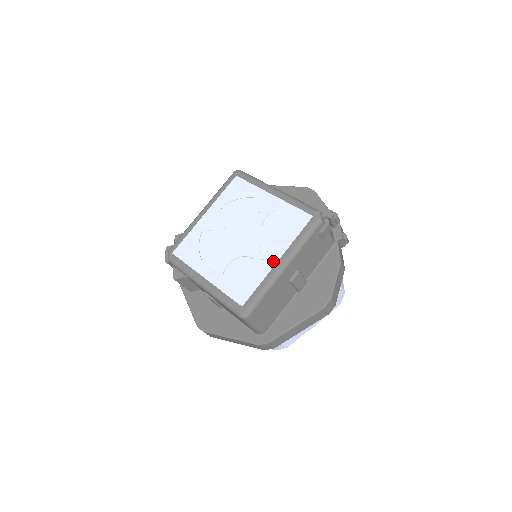
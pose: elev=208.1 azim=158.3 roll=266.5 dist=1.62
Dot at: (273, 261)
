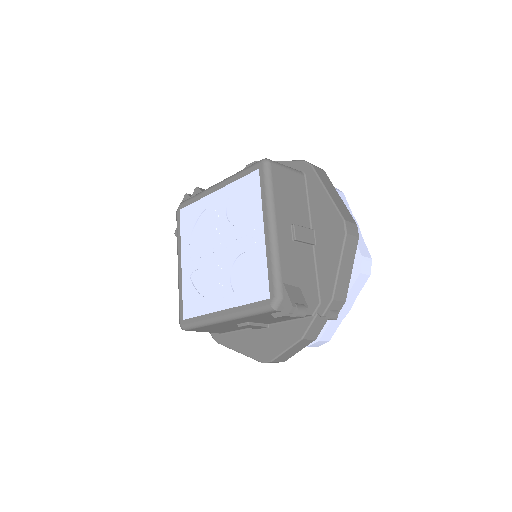
Dot at: (219, 306)
